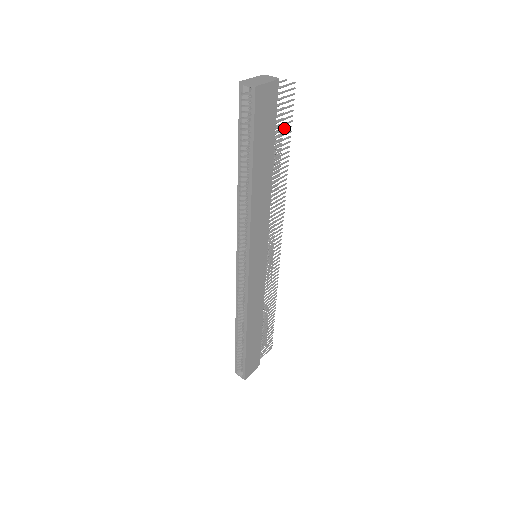
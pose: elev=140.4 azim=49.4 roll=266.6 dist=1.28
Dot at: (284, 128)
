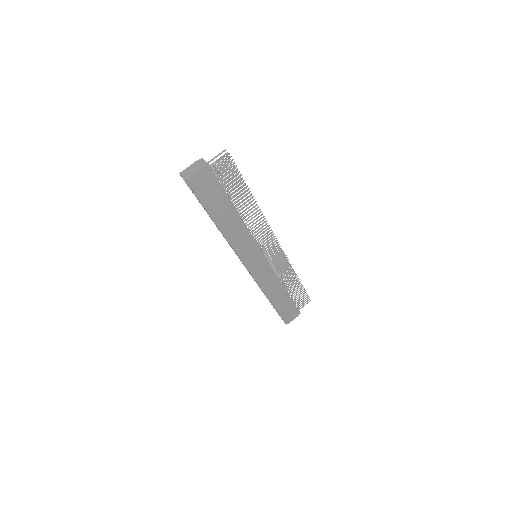
Dot at: (235, 182)
